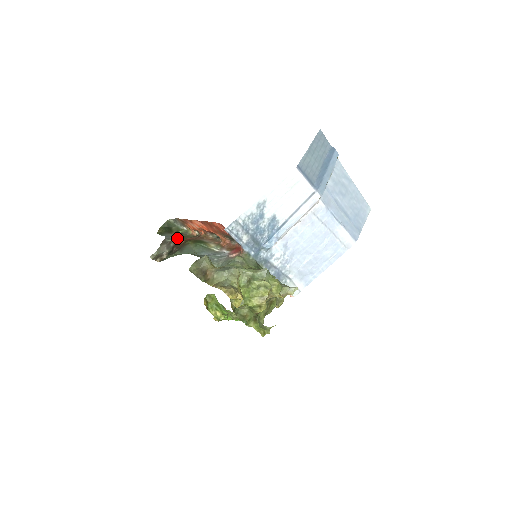
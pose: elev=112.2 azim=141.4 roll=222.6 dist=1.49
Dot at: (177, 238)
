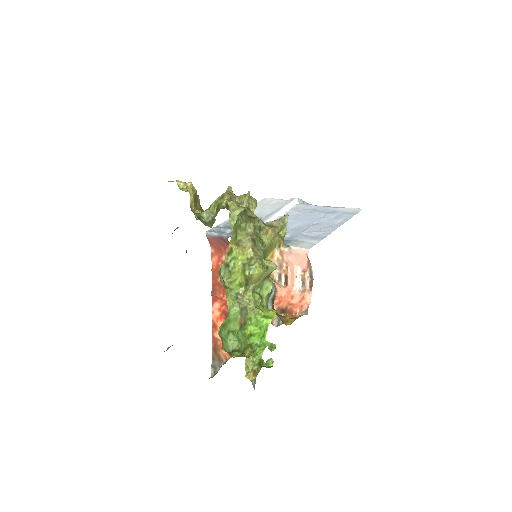
Dot at: occluded
